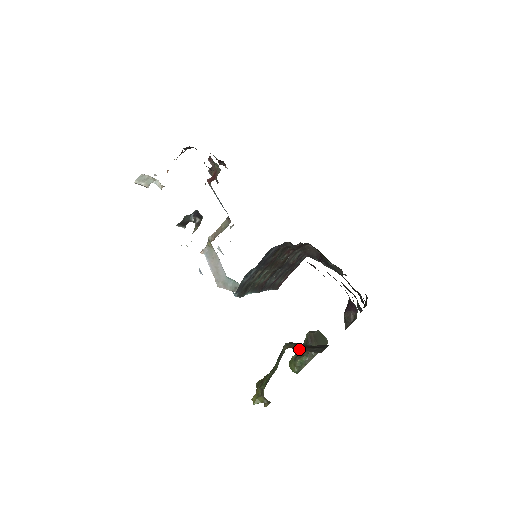
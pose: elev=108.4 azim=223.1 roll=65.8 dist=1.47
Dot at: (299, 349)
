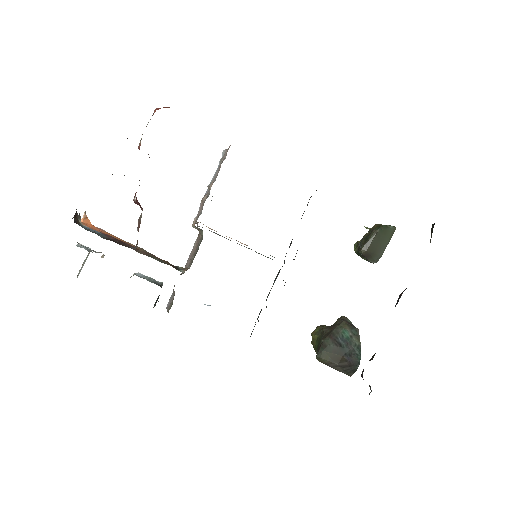
Dot at: (329, 366)
